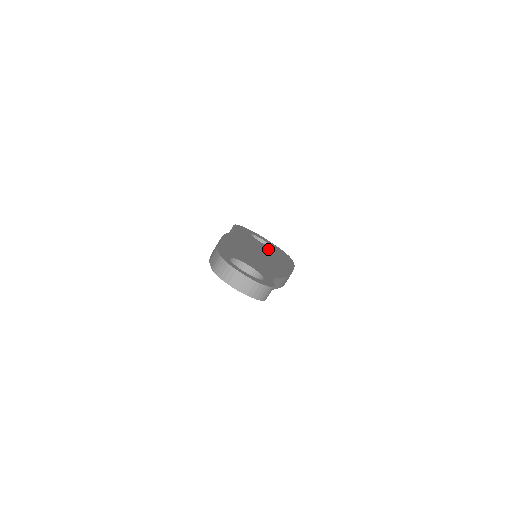
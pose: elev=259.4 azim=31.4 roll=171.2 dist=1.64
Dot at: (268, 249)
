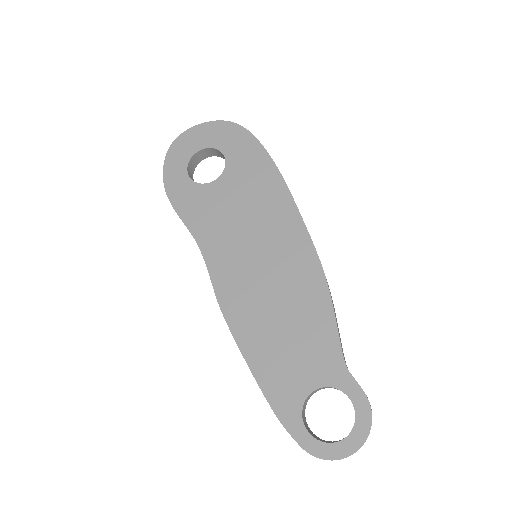
Dot at: (237, 194)
